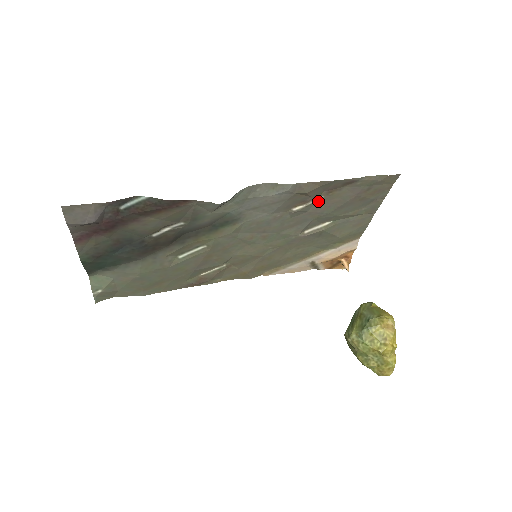
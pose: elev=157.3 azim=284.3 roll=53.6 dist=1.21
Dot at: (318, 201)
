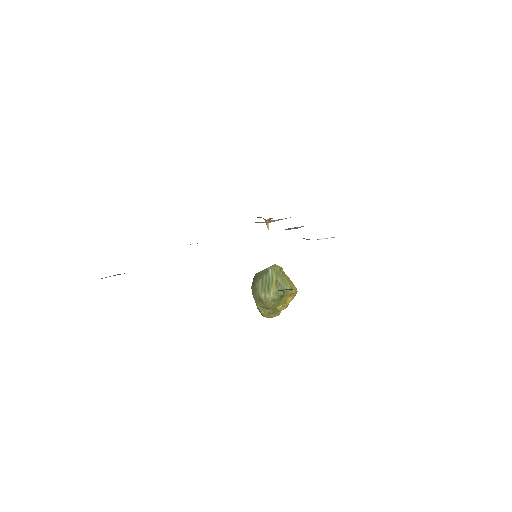
Dot at: occluded
